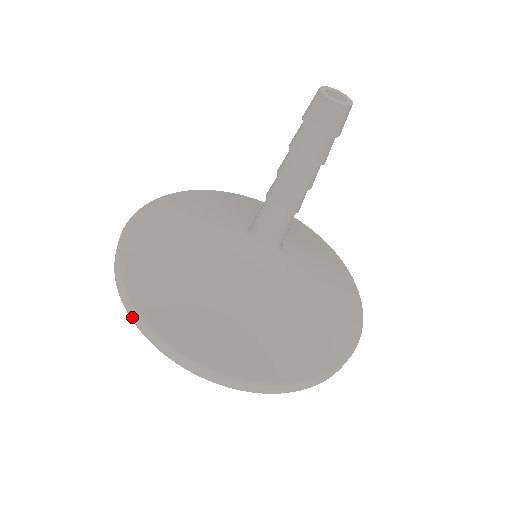
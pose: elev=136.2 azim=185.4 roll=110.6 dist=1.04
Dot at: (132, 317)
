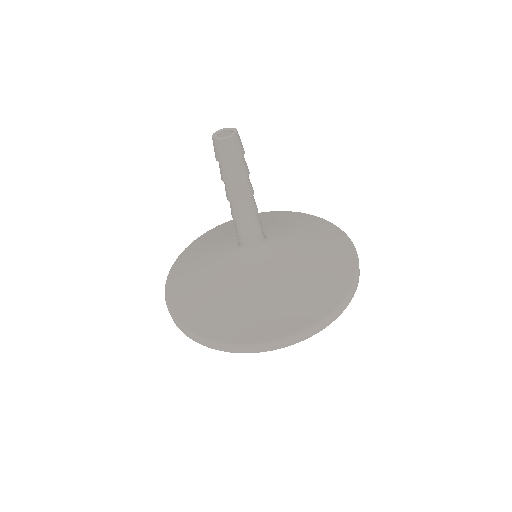
Dot at: (239, 352)
